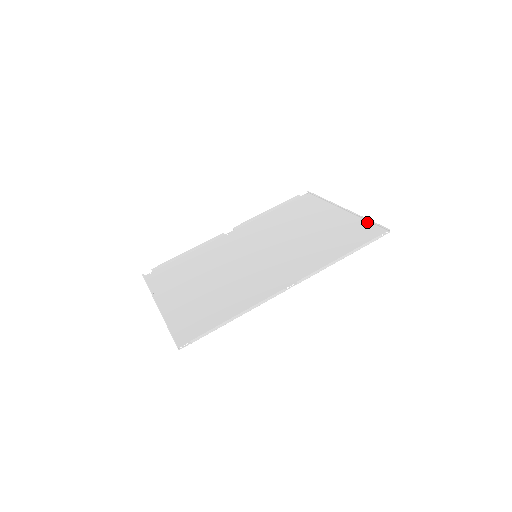
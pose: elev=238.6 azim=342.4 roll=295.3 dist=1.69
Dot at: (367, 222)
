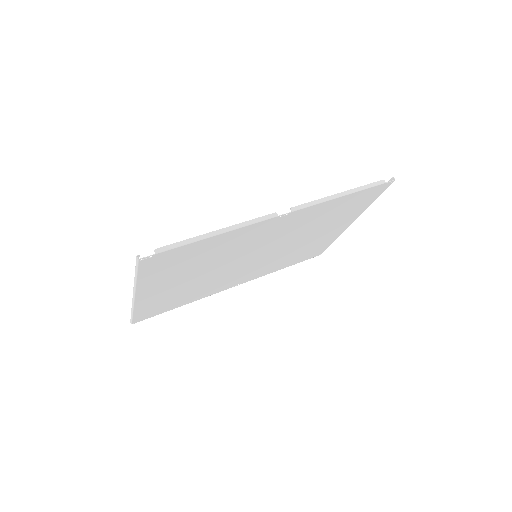
Dot at: (373, 200)
